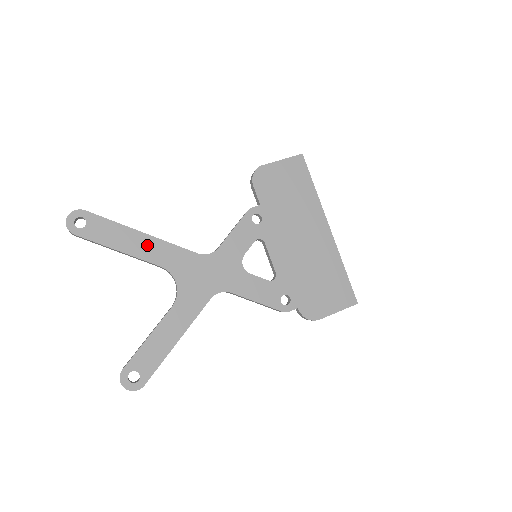
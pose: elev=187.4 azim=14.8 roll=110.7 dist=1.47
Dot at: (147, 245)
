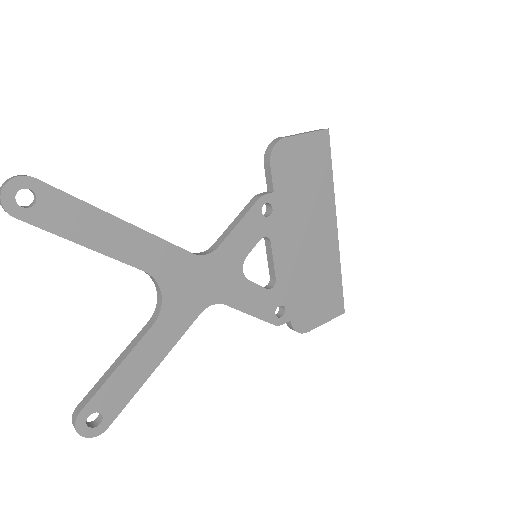
Dot at: (128, 239)
